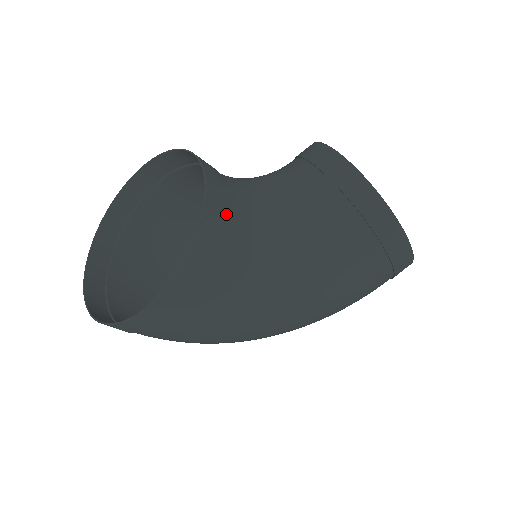
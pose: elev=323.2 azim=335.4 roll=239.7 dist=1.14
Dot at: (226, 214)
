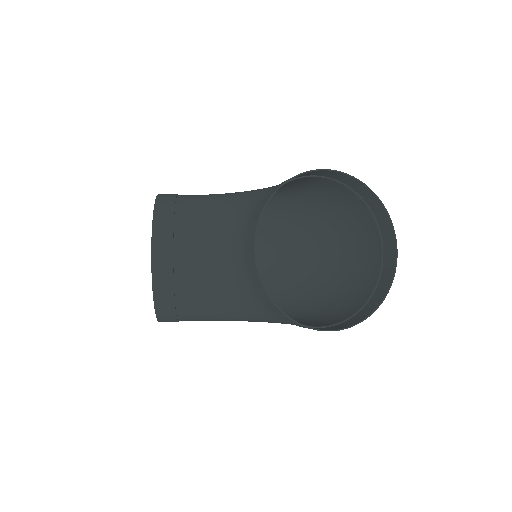
Dot at: (174, 299)
